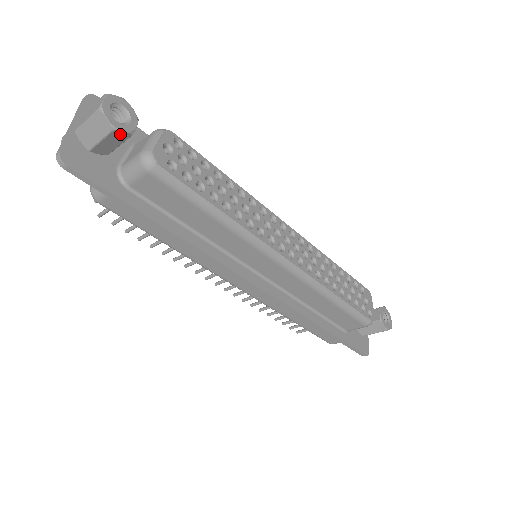
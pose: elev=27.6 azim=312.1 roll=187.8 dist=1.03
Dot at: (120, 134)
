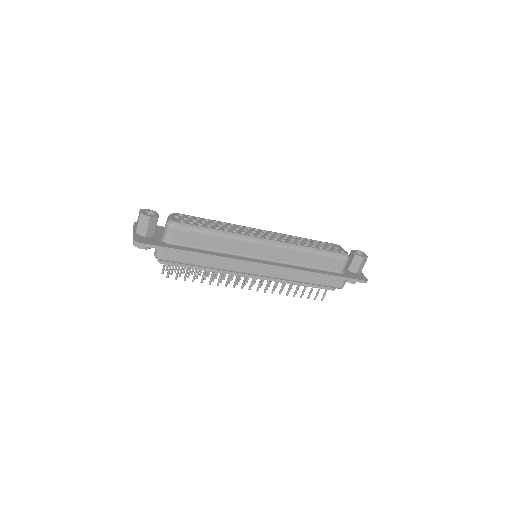
Dot at: (153, 219)
